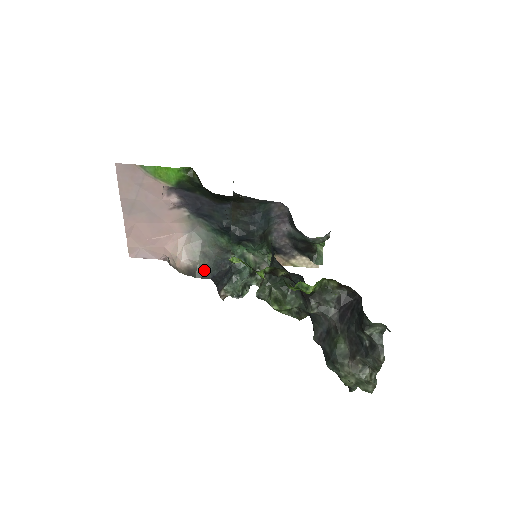
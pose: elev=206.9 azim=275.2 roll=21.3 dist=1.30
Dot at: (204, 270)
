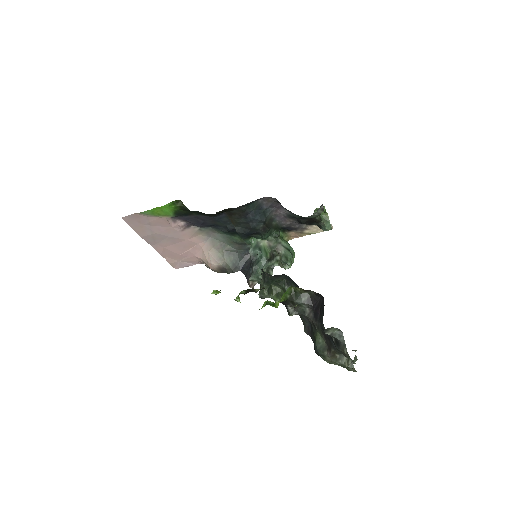
Dot at: (232, 265)
